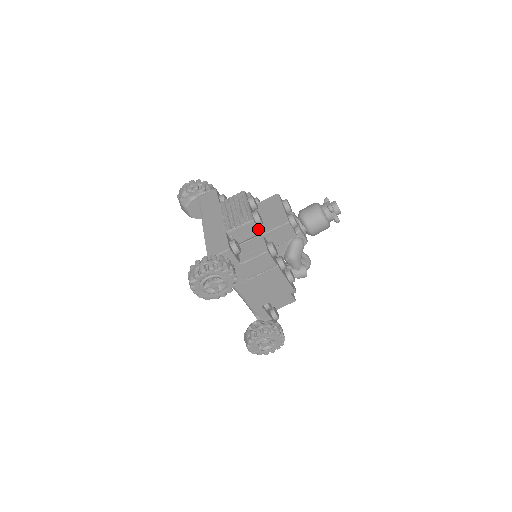
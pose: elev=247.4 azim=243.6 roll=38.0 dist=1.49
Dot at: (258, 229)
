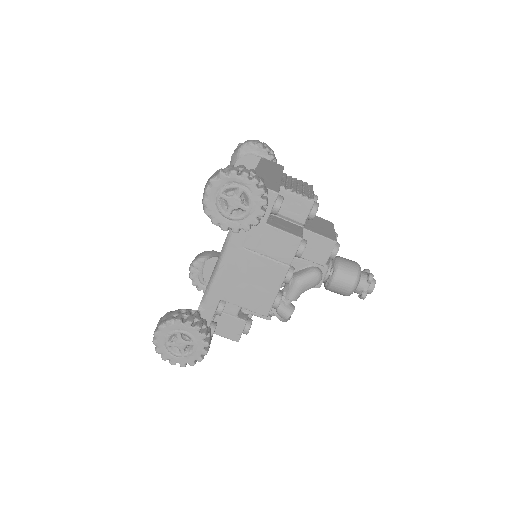
Dot at: (307, 217)
